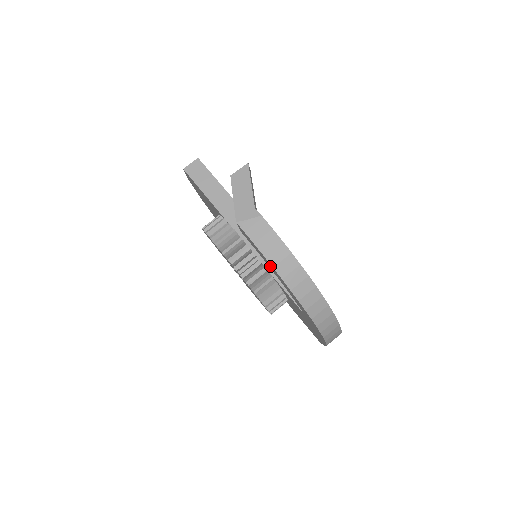
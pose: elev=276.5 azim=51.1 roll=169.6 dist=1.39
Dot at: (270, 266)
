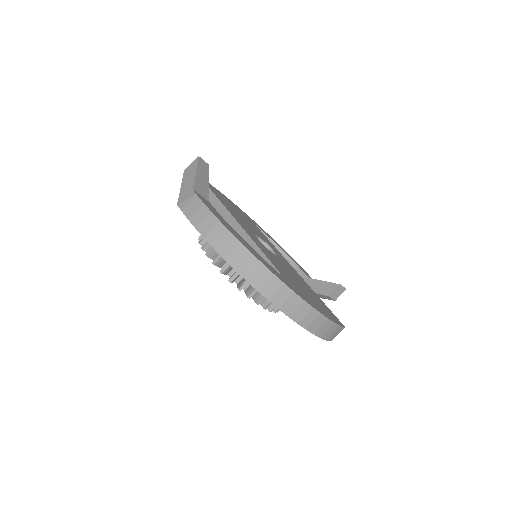
Dot at: occluded
